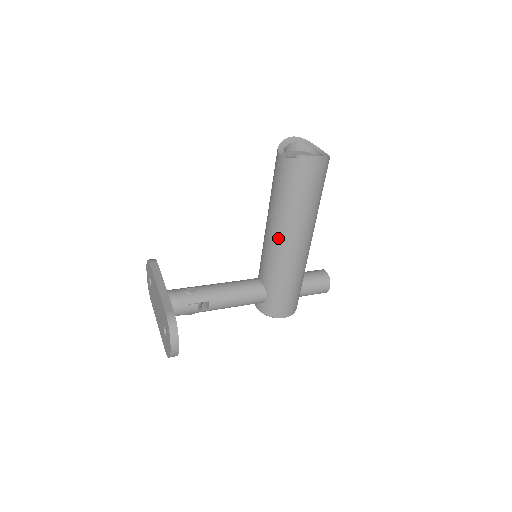
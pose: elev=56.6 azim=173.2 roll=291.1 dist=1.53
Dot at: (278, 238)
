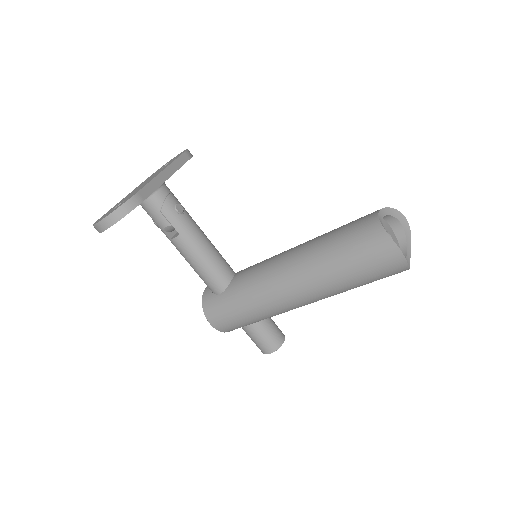
Dot at: (288, 267)
